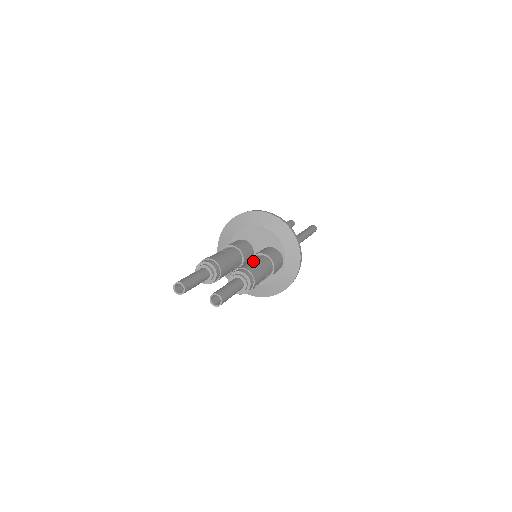
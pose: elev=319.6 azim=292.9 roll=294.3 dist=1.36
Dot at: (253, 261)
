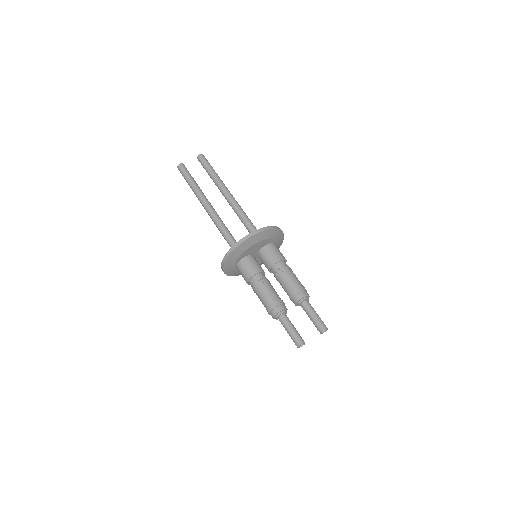
Dot at: (287, 277)
